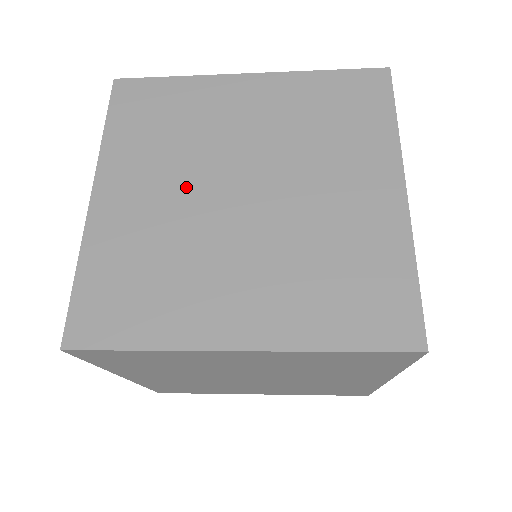
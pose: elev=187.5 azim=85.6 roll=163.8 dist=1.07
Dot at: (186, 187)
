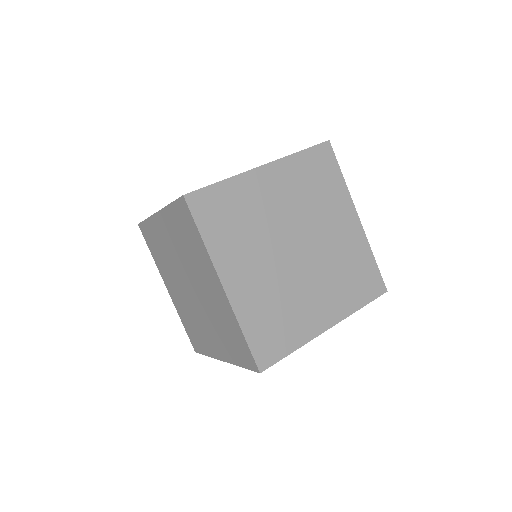
Dot at: (269, 258)
